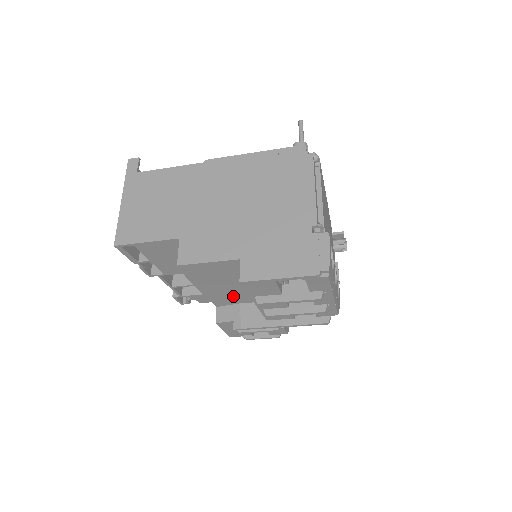
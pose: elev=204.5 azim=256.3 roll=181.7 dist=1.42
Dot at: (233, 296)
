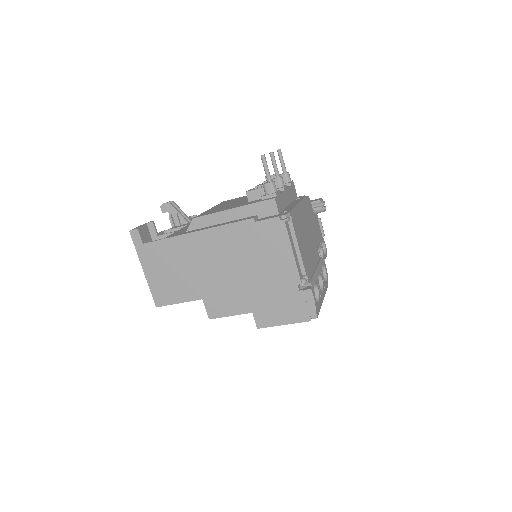
Dot at: occluded
